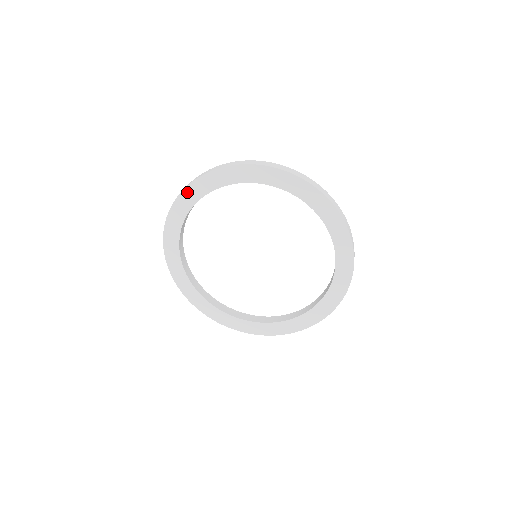
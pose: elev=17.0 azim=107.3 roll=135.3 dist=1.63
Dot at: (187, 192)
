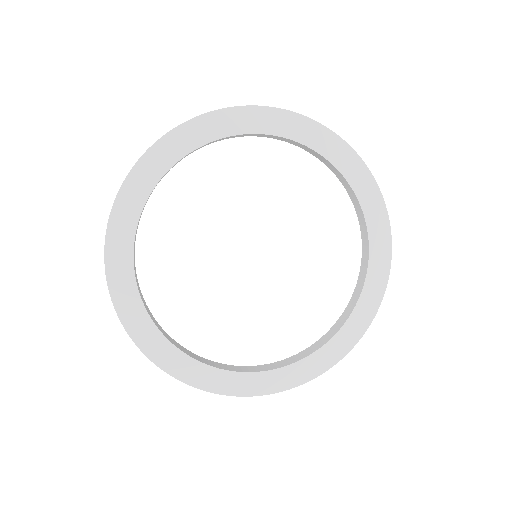
Dot at: (191, 126)
